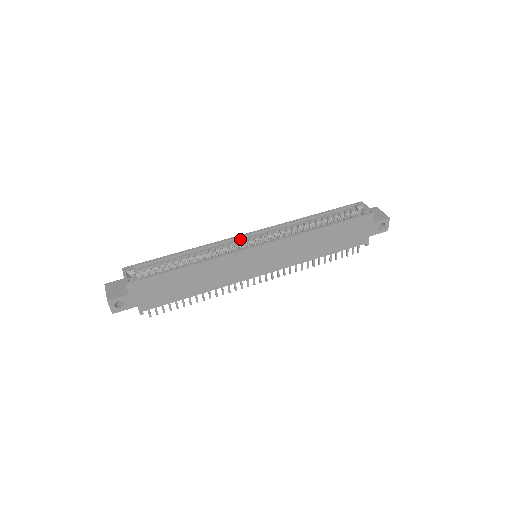
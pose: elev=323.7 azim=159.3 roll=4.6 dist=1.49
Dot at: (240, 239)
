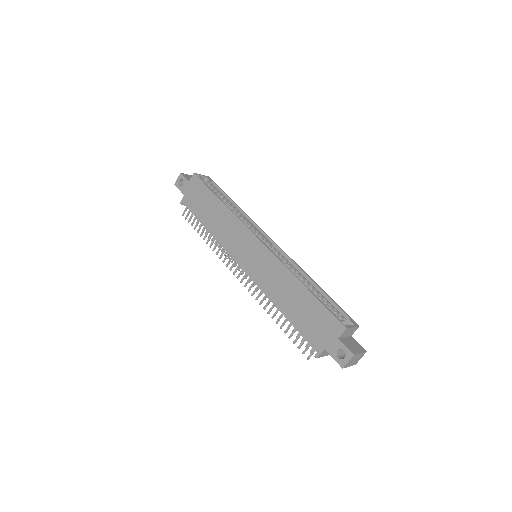
Dot at: (264, 236)
